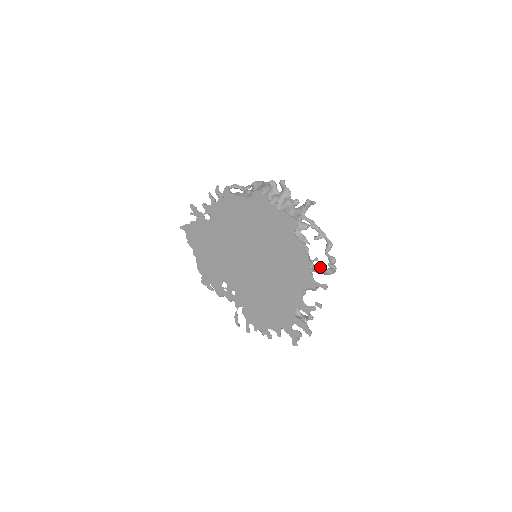
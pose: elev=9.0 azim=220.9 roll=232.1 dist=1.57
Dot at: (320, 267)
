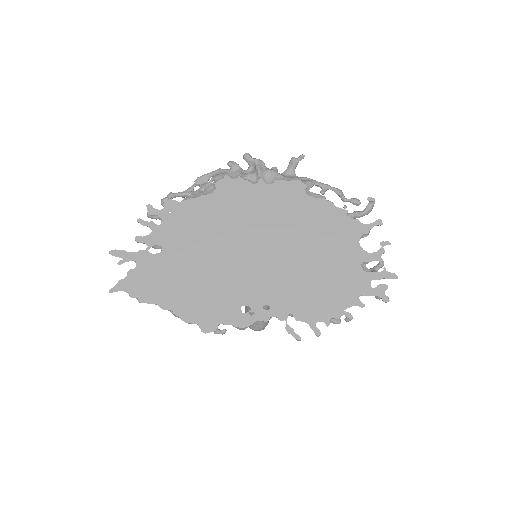
Dot at: (356, 211)
